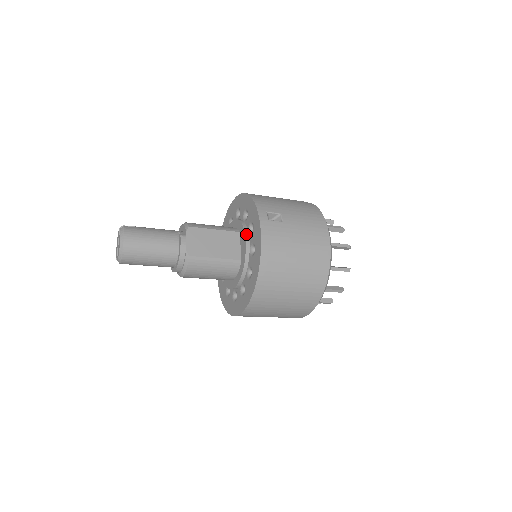
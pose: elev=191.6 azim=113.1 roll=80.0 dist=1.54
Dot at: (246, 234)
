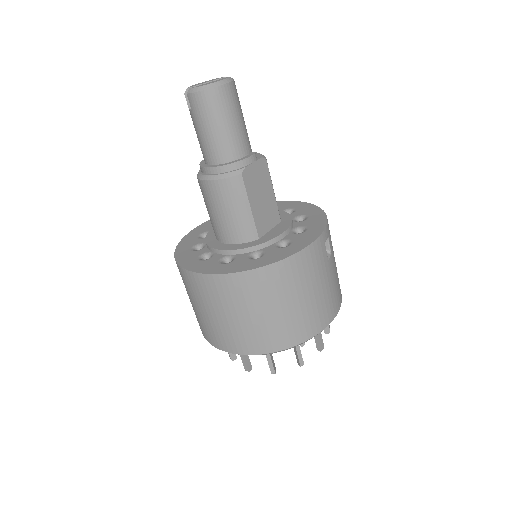
Dot at: (289, 228)
